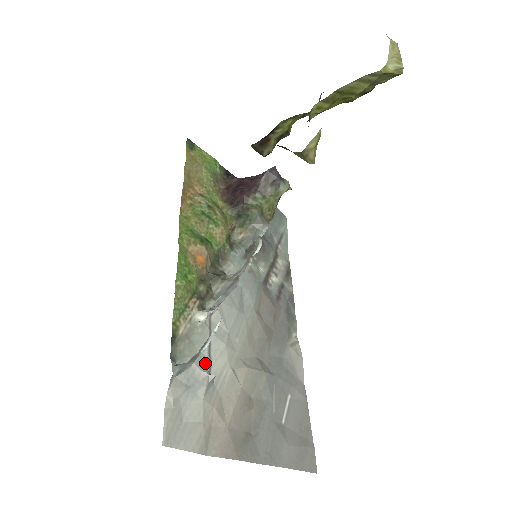
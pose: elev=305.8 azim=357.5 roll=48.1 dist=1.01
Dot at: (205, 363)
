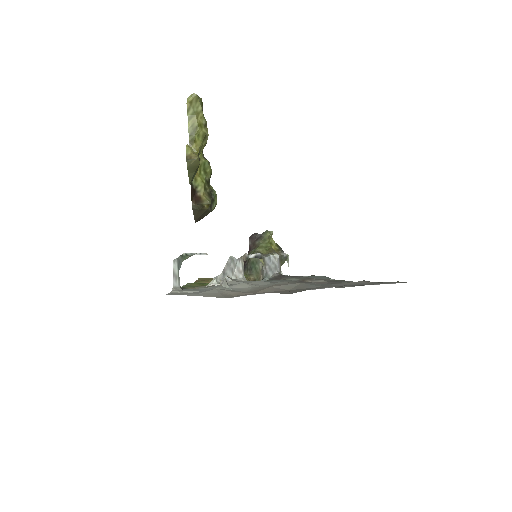
Dot at: occluded
